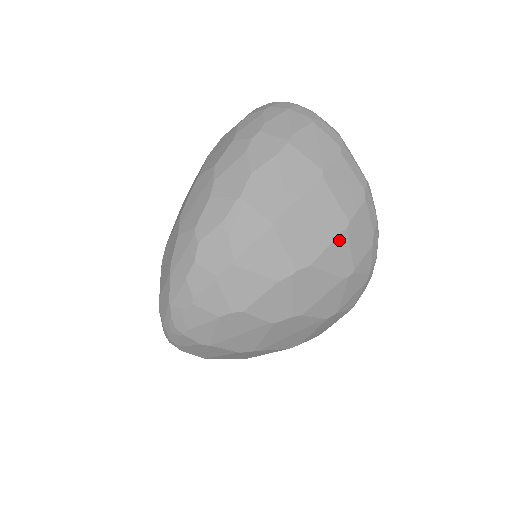
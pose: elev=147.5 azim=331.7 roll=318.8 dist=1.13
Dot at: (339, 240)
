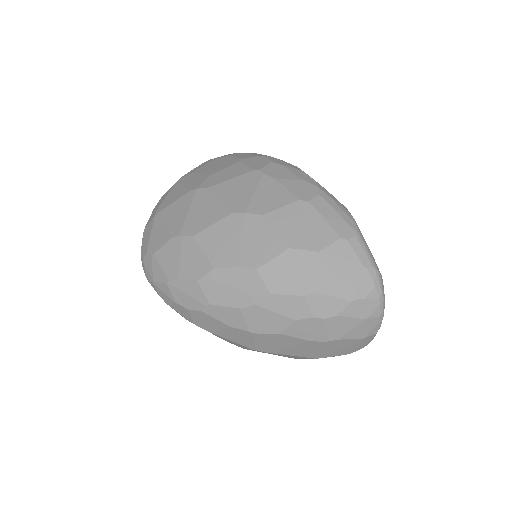
Dot at: occluded
